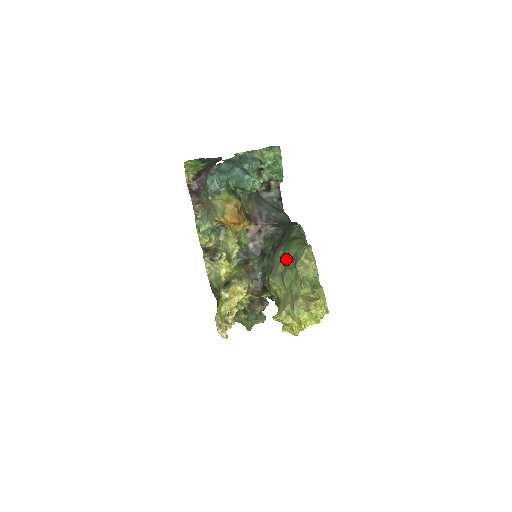
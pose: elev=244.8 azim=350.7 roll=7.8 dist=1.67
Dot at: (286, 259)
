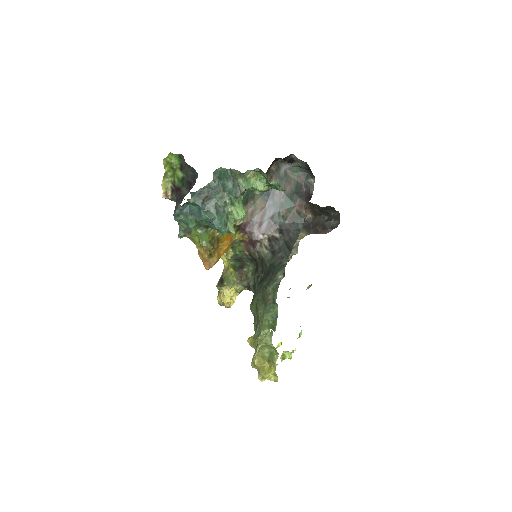
Dot at: (256, 313)
